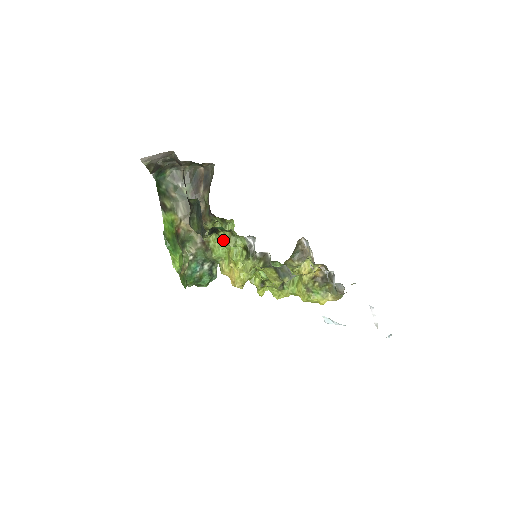
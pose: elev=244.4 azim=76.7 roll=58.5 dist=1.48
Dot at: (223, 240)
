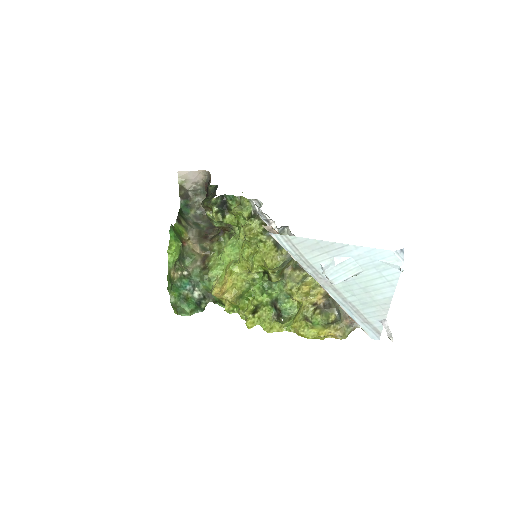
Dot at: (226, 247)
